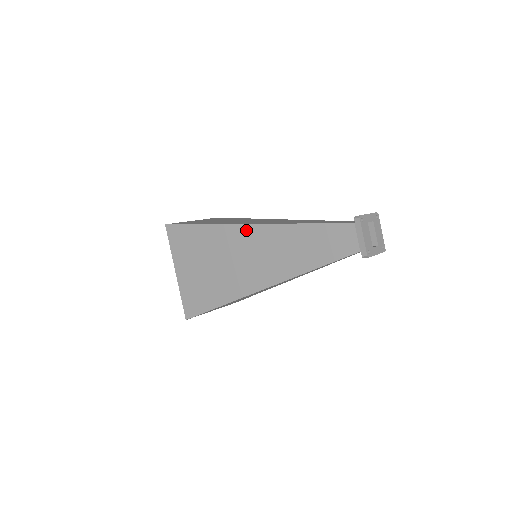
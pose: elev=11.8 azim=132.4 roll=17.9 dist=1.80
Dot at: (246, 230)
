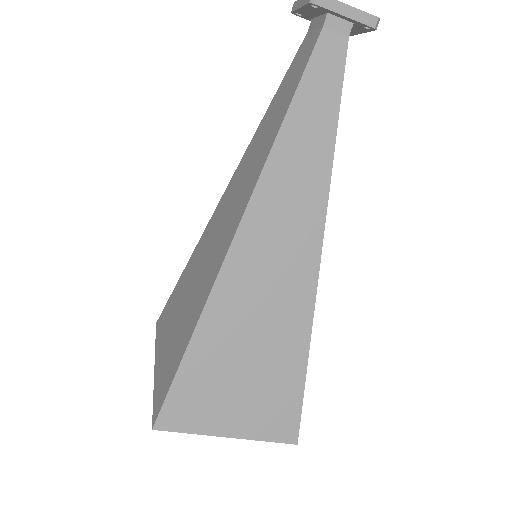
Dot at: (218, 208)
